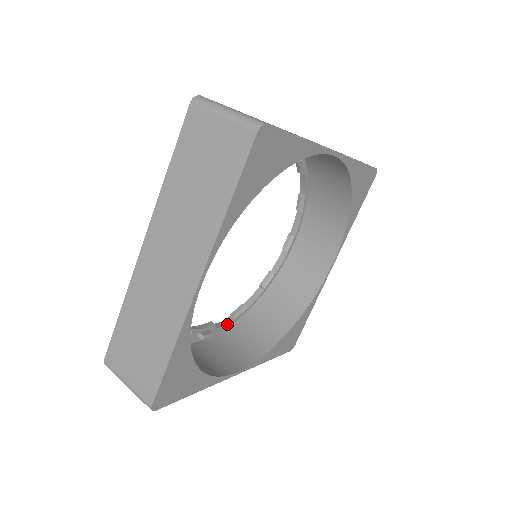
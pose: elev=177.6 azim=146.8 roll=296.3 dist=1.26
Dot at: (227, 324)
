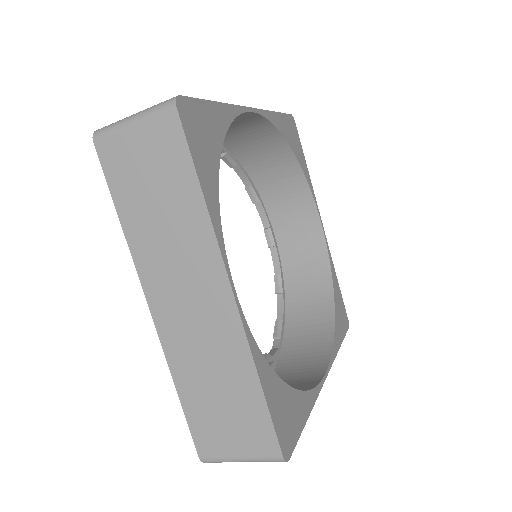
Dot at: (278, 347)
